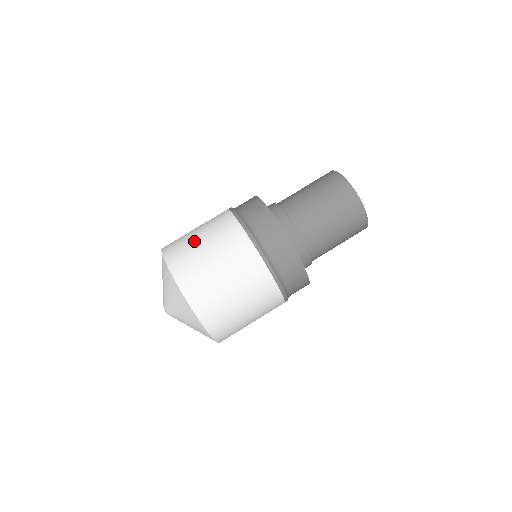
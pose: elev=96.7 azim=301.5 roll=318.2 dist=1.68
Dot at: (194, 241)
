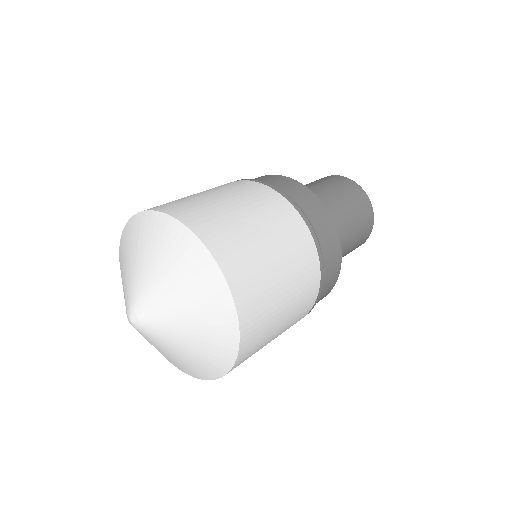
Dot at: occluded
